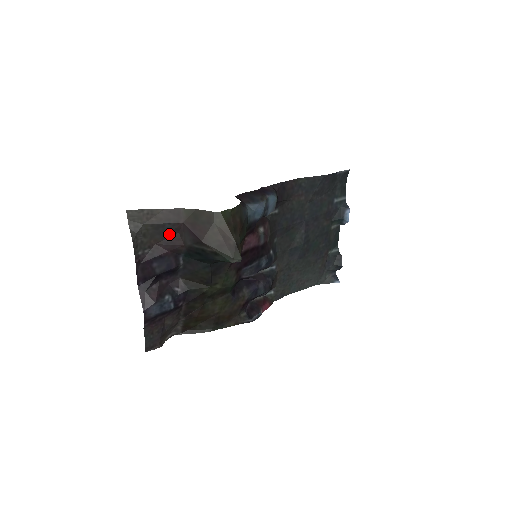
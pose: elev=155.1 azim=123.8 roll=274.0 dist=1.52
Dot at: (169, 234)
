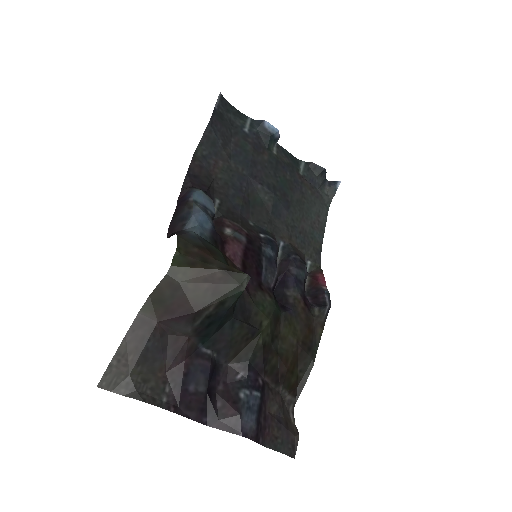
Dot at: (162, 348)
